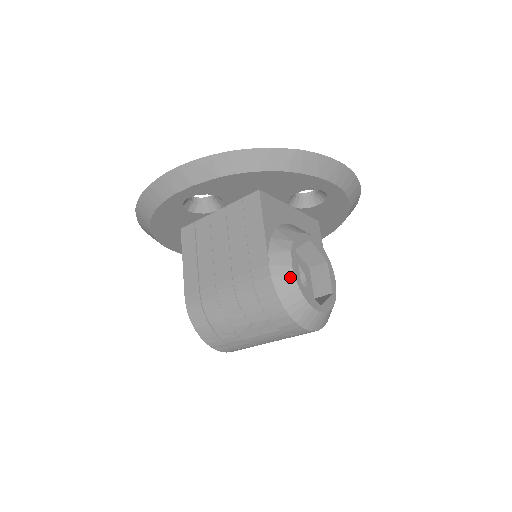
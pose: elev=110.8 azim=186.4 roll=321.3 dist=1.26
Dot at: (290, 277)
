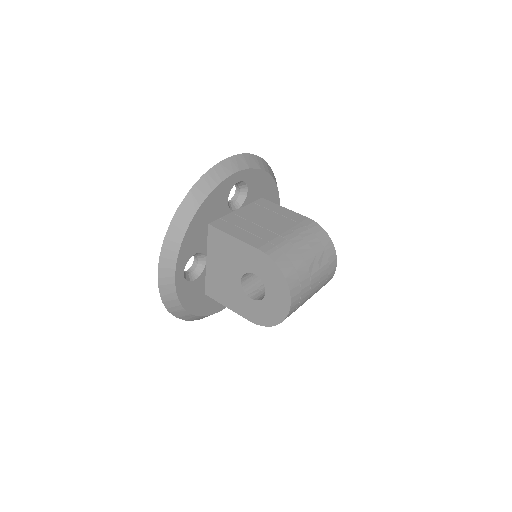
Dot at: occluded
